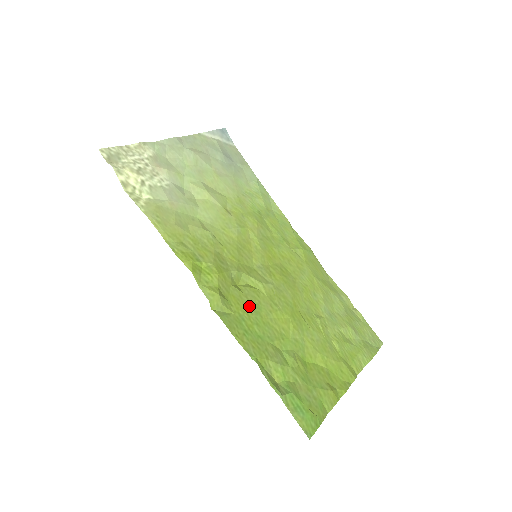
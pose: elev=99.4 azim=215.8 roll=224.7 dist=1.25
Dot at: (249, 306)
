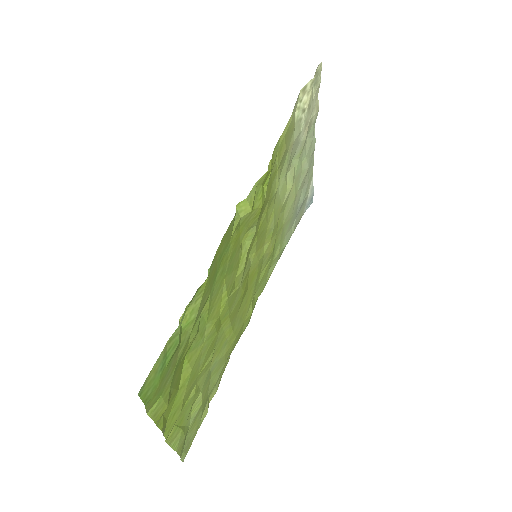
Dot at: (233, 256)
